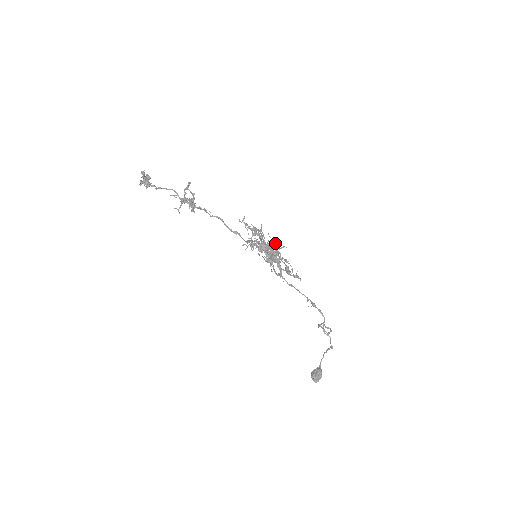
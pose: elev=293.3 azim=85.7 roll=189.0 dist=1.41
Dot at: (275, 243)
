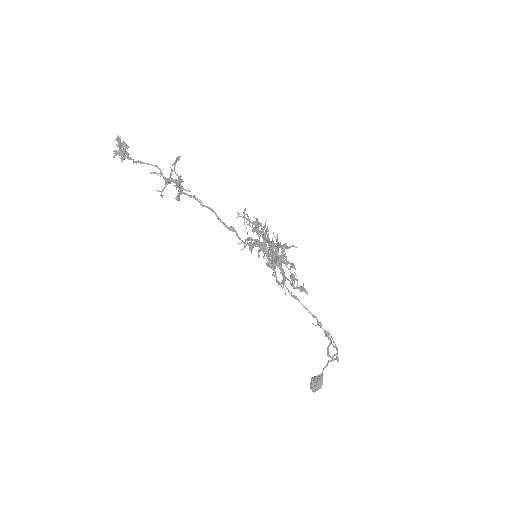
Dot at: (280, 245)
